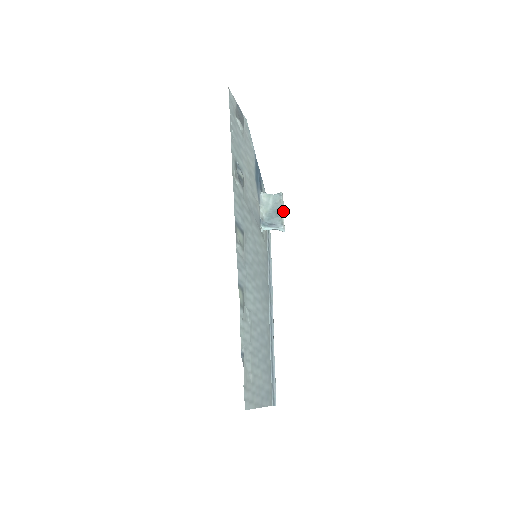
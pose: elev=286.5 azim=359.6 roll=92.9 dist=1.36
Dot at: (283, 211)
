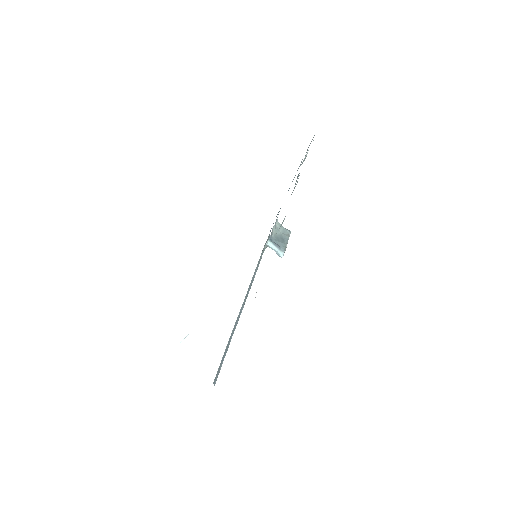
Dot at: (287, 243)
